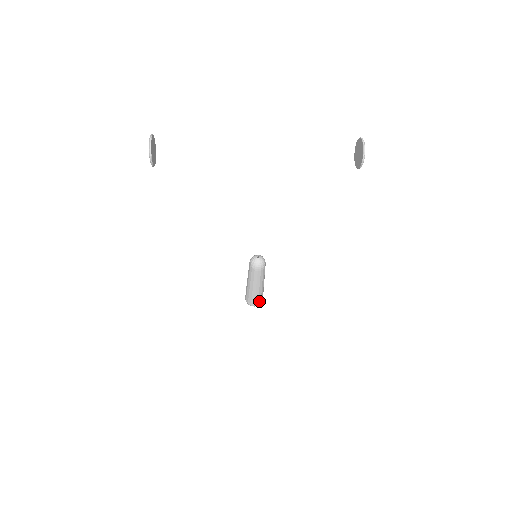
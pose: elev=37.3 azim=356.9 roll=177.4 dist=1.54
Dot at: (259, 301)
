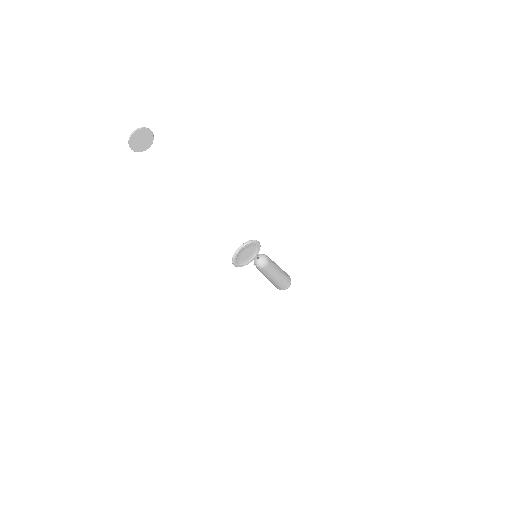
Dot at: (279, 287)
